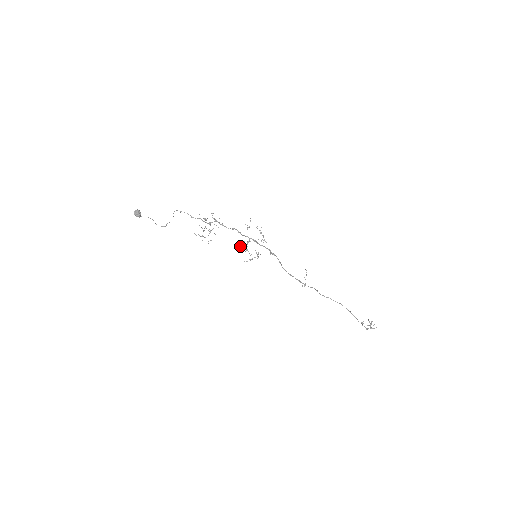
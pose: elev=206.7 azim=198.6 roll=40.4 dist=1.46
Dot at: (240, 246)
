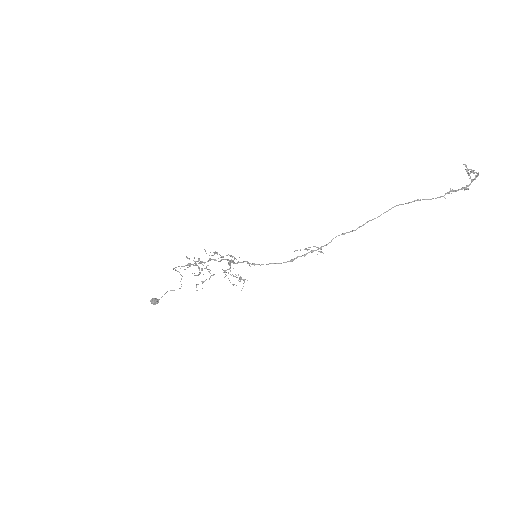
Dot at: occluded
